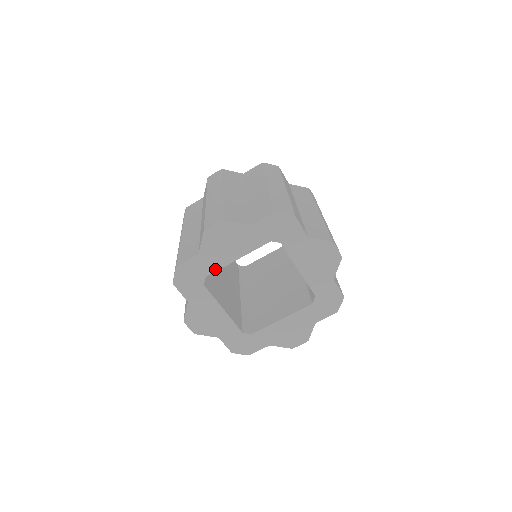
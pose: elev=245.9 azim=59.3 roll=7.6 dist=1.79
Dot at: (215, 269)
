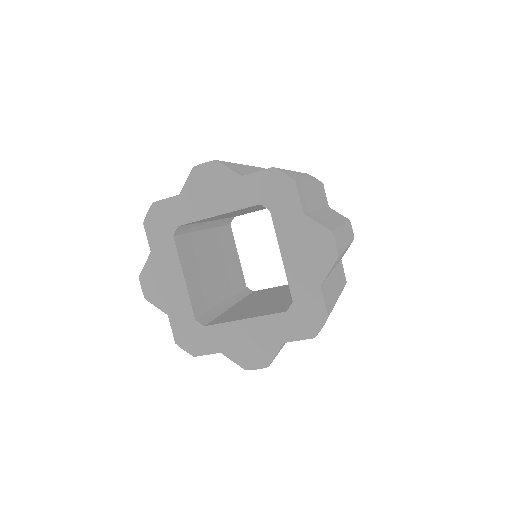
Dot at: (191, 220)
